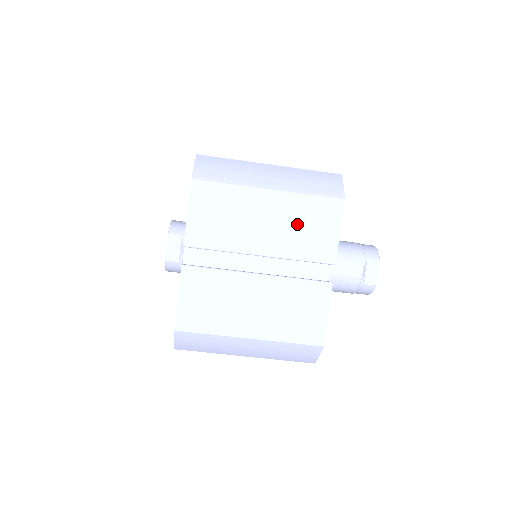
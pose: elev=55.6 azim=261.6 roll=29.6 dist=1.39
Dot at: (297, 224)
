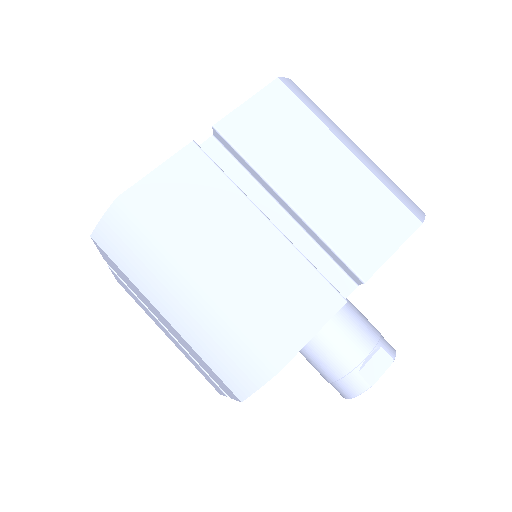
Dot at: (353, 205)
